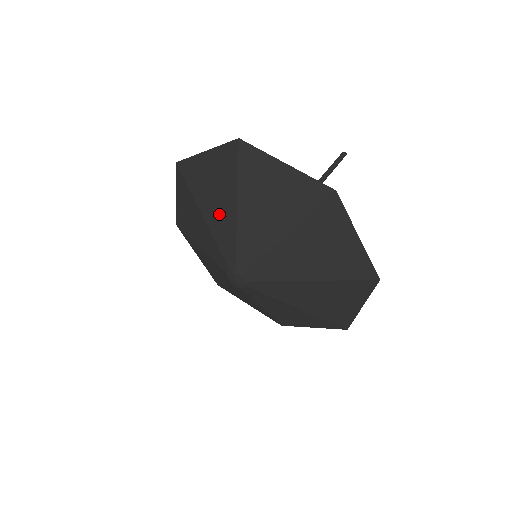
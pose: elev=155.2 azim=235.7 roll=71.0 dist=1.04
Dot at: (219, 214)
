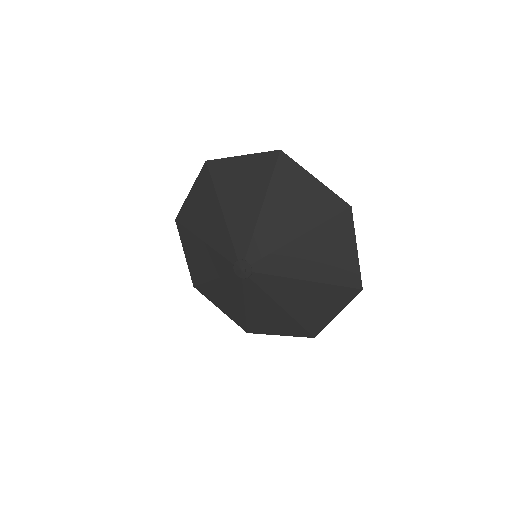
Dot at: (212, 227)
